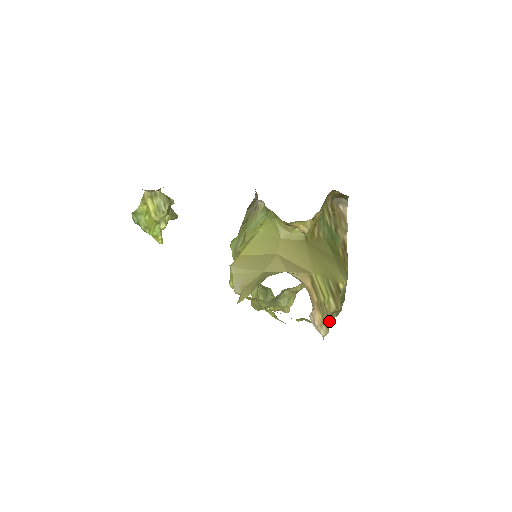
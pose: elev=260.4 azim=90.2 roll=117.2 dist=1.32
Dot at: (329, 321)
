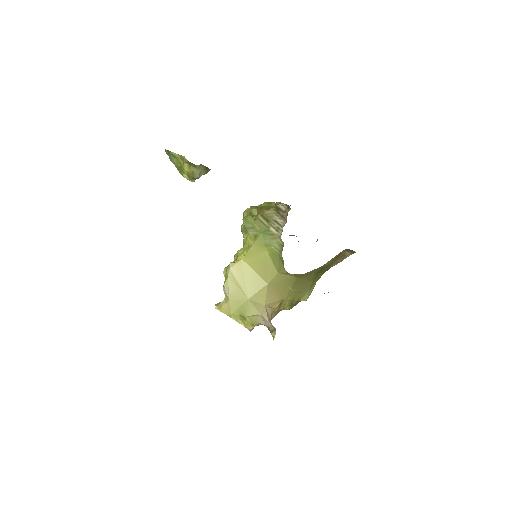
Dot at: occluded
